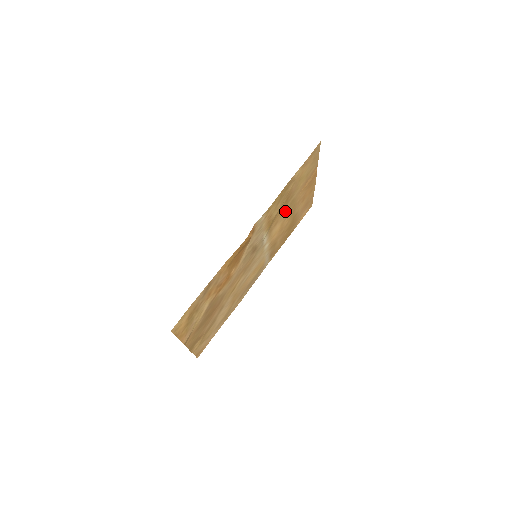
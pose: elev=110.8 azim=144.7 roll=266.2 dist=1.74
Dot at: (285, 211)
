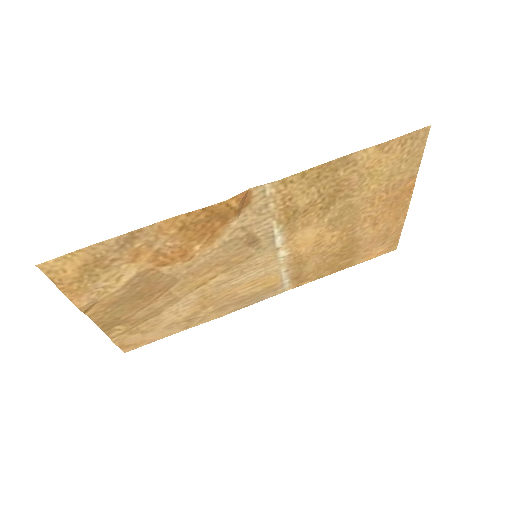
Dot at: (330, 214)
